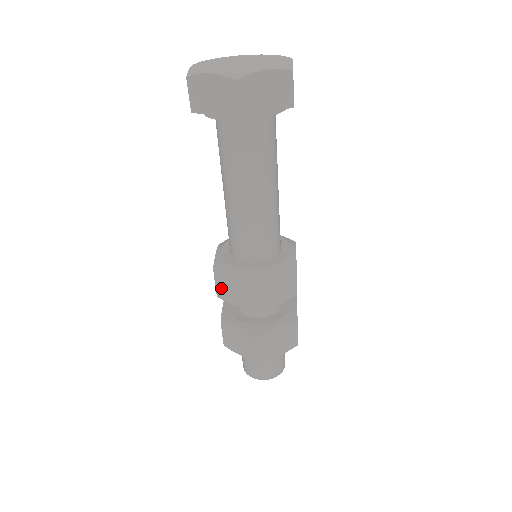
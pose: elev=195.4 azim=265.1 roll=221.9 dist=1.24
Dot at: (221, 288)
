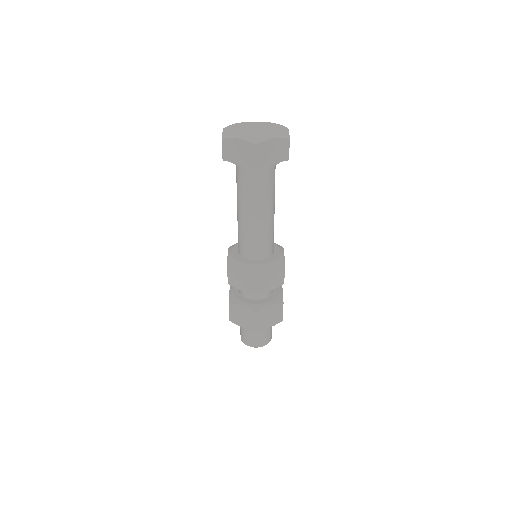
Dot at: (232, 278)
